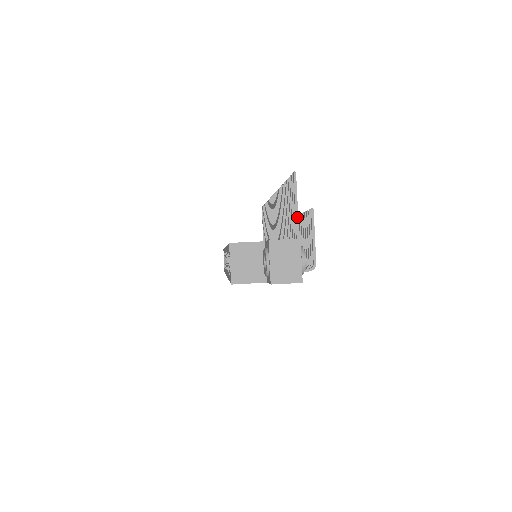
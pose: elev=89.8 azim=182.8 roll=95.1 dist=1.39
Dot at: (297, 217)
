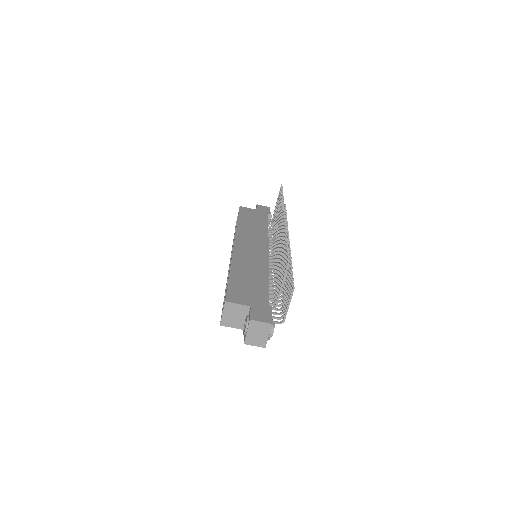
Dot at: (281, 290)
